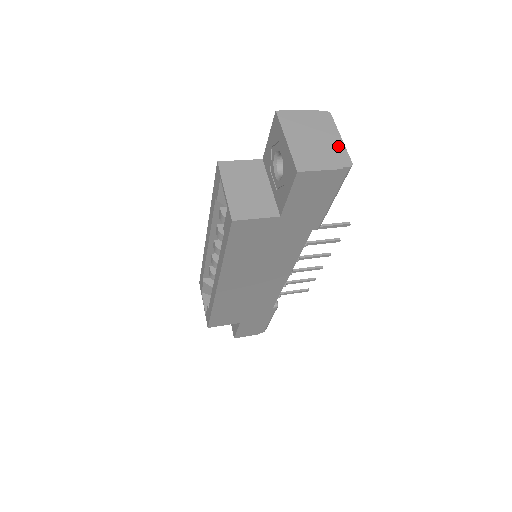
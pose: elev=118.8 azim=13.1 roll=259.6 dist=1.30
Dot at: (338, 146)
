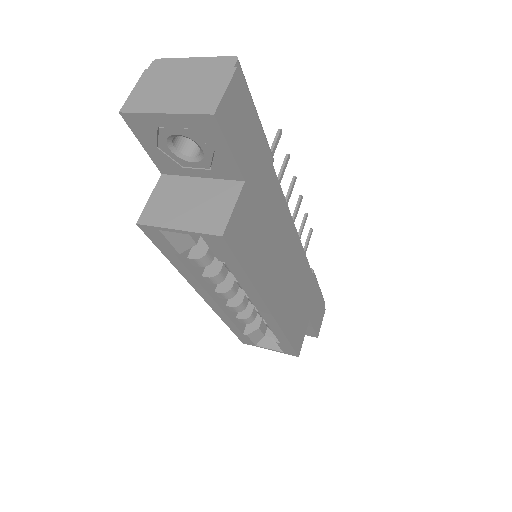
Dot at: (204, 64)
